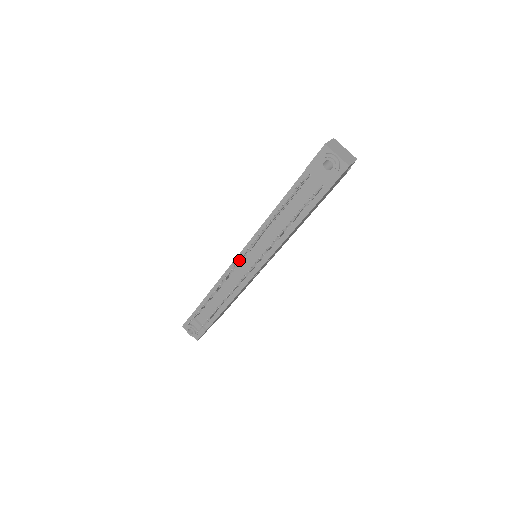
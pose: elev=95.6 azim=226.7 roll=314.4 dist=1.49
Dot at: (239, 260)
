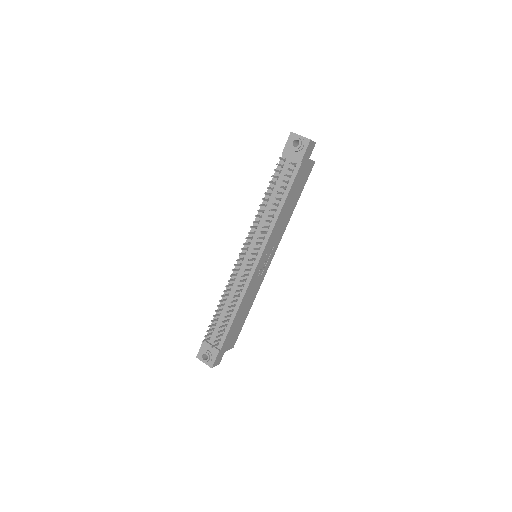
Dot at: (242, 248)
